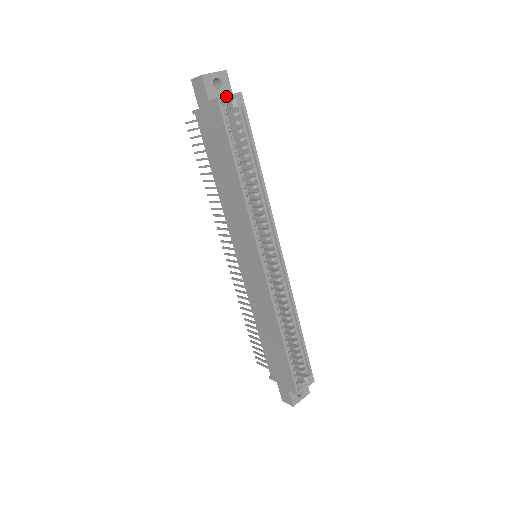
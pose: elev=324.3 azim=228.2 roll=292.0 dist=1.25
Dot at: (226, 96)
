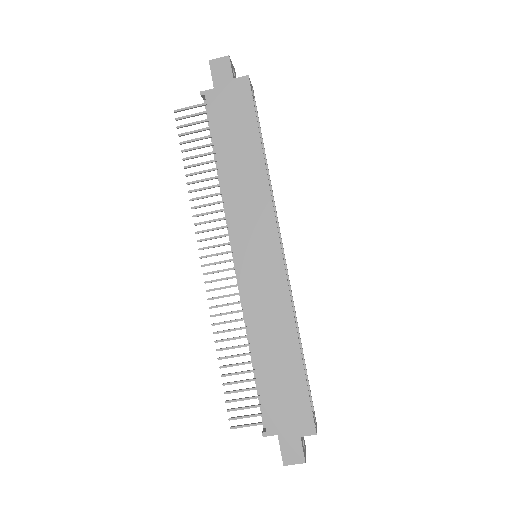
Dot at: occluded
